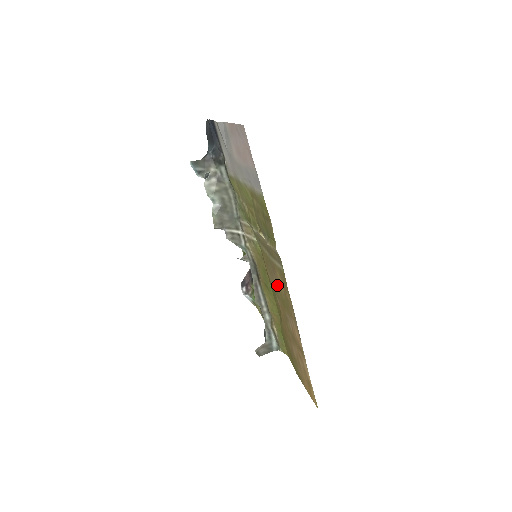
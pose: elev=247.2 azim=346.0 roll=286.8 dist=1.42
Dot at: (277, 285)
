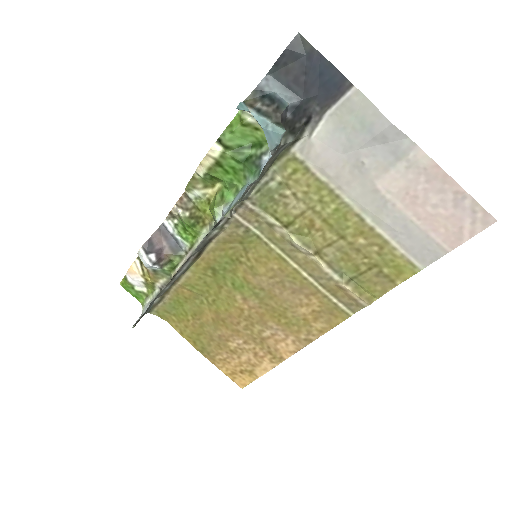
Dot at: (285, 300)
